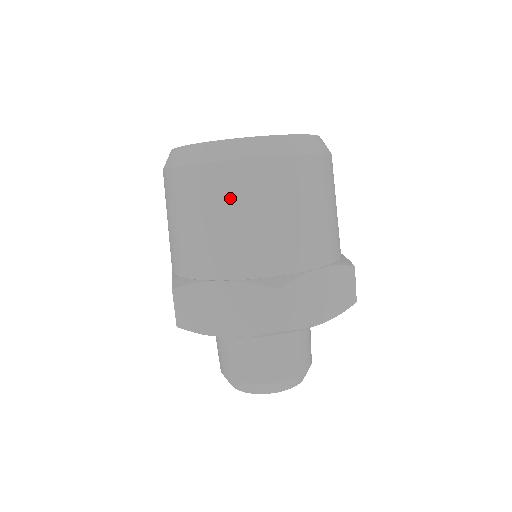
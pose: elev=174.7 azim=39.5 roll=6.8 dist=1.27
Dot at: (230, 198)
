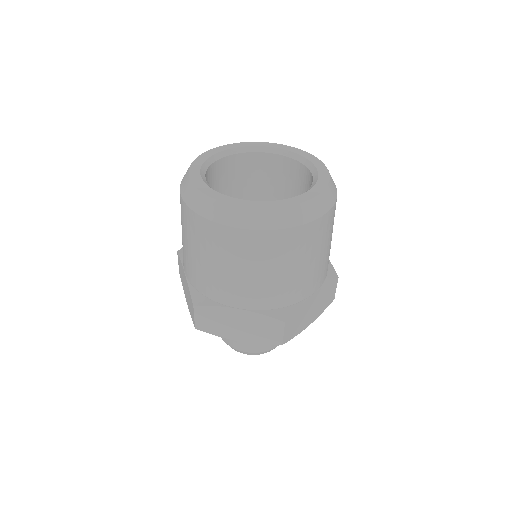
Dot at: (254, 257)
